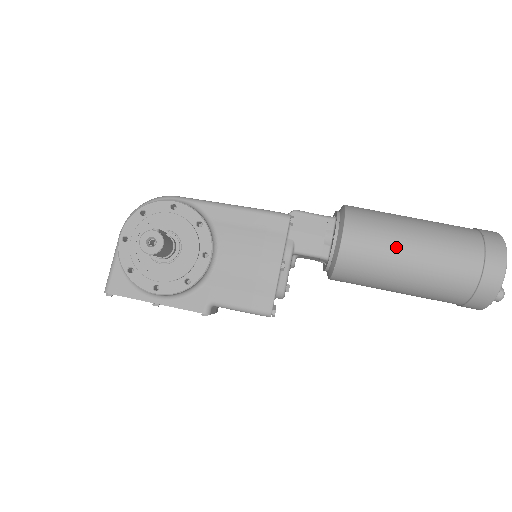
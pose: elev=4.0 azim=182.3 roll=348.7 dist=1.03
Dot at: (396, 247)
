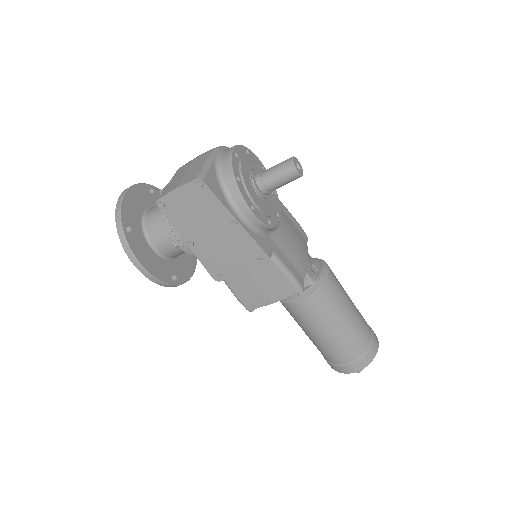
Dot at: (347, 296)
